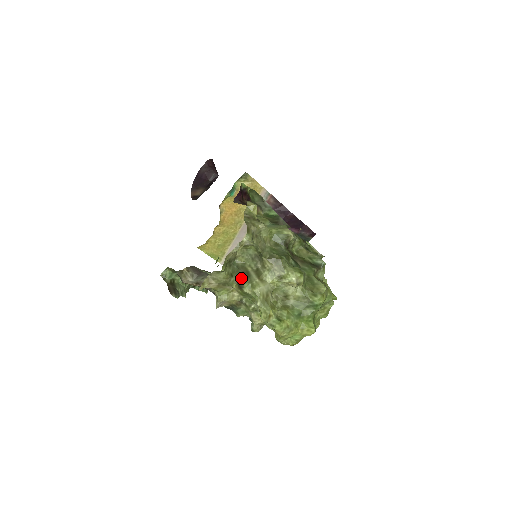
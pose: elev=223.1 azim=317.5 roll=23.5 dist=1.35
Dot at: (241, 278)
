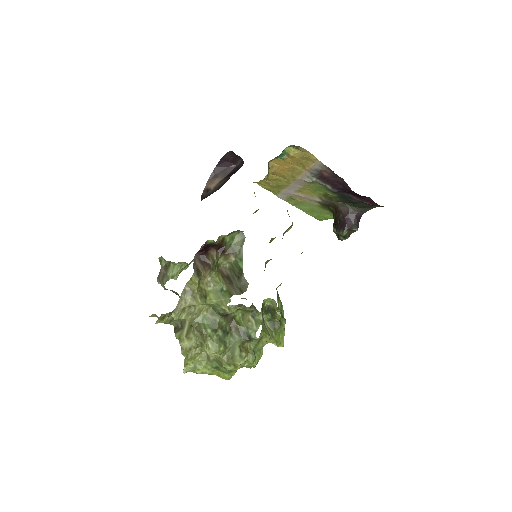
Dot at: (178, 325)
